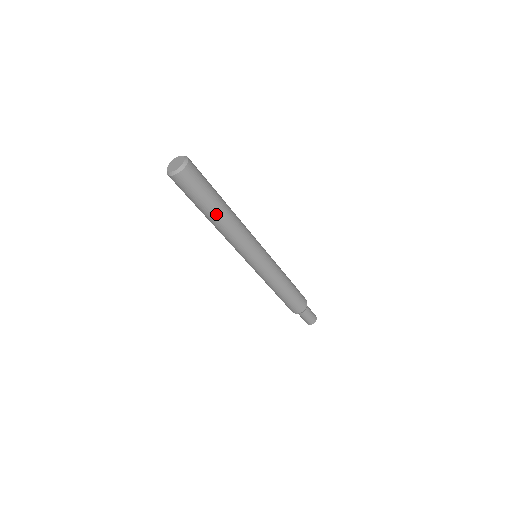
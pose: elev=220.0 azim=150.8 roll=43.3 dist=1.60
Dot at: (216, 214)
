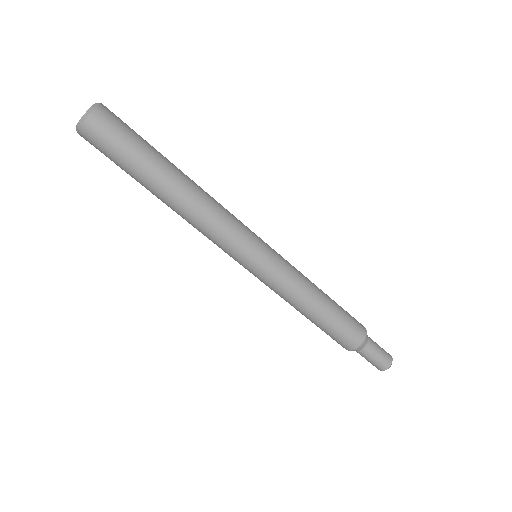
Dot at: (170, 174)
